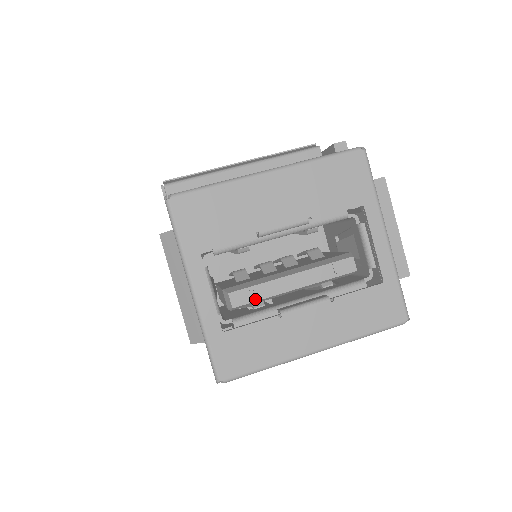
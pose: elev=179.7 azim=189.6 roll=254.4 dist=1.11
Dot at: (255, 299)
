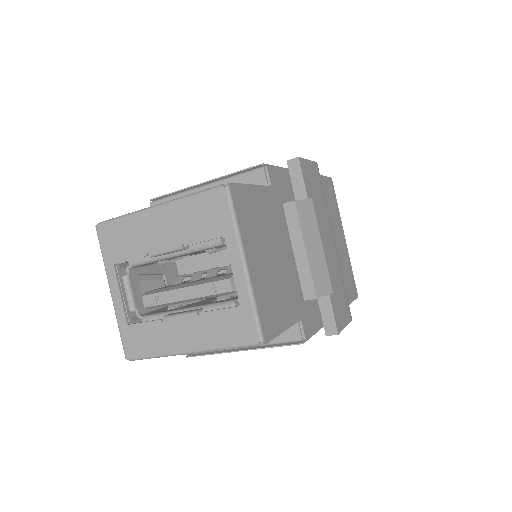
Dot at: (159, 303)
